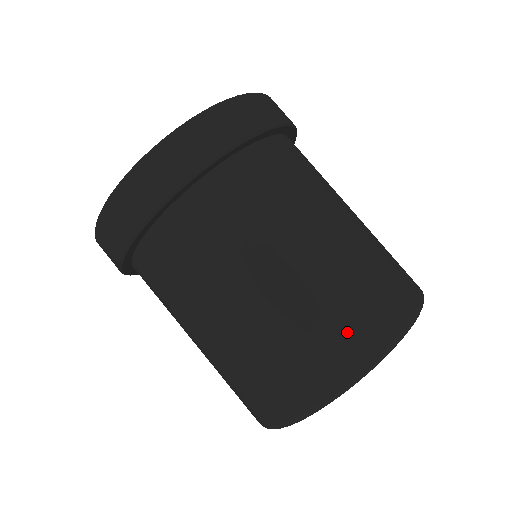
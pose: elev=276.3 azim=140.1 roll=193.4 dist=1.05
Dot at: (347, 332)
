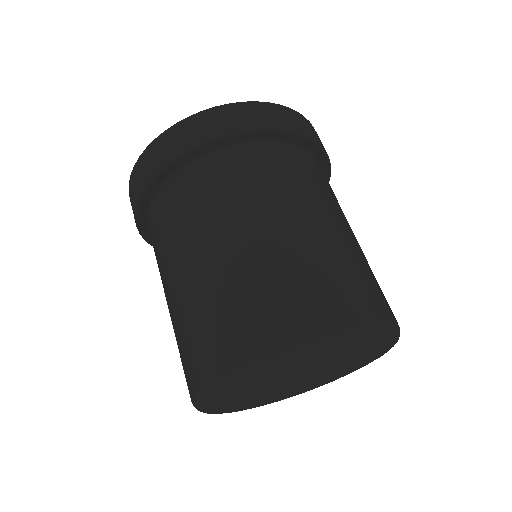
Dot at: (345, 293)
